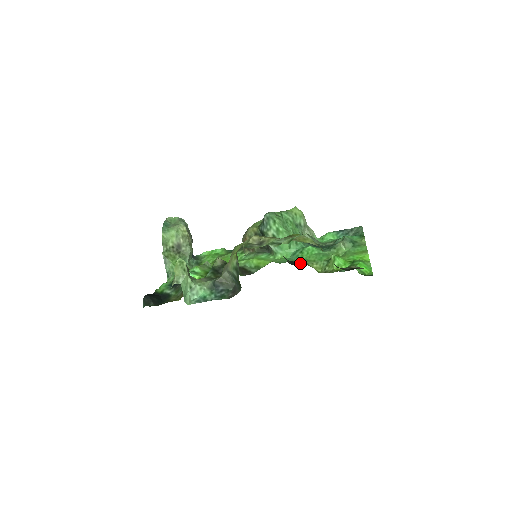
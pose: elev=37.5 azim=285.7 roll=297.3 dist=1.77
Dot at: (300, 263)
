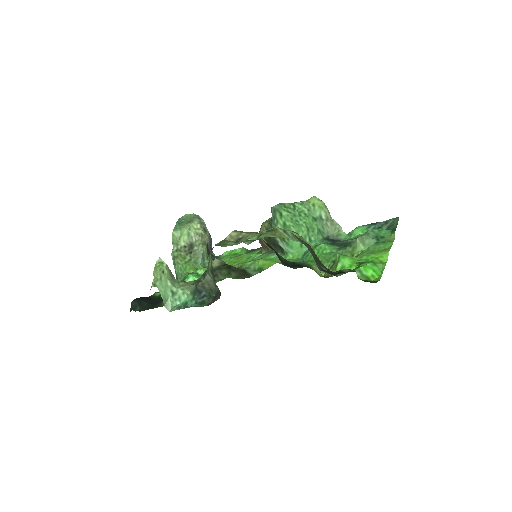
Dot at: (301, 265)
